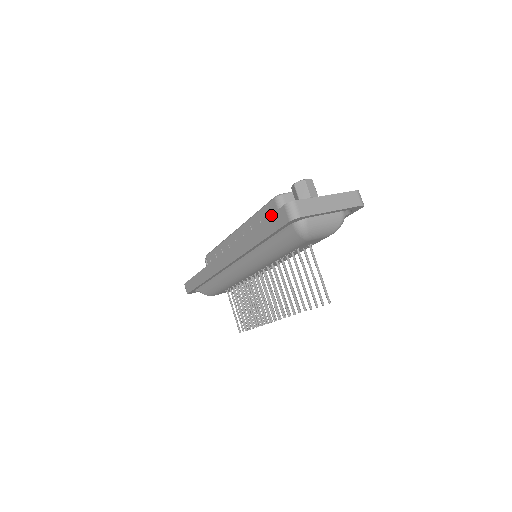
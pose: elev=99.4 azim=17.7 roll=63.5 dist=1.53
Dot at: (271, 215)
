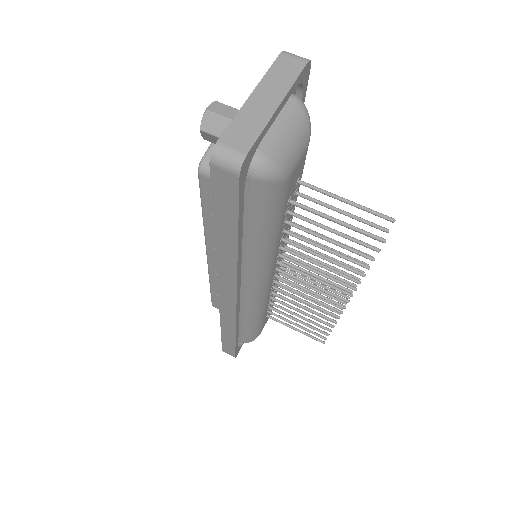
Dot at: occluded
